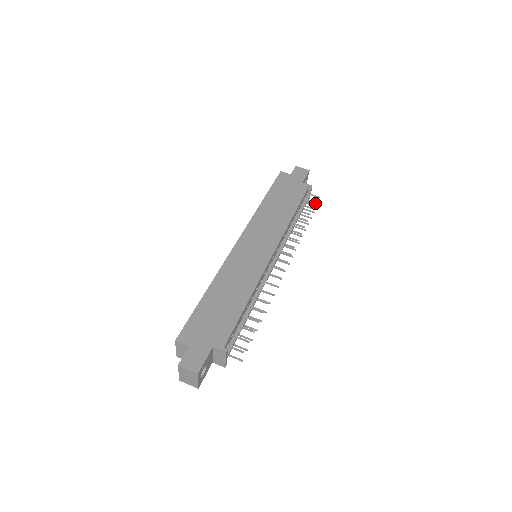
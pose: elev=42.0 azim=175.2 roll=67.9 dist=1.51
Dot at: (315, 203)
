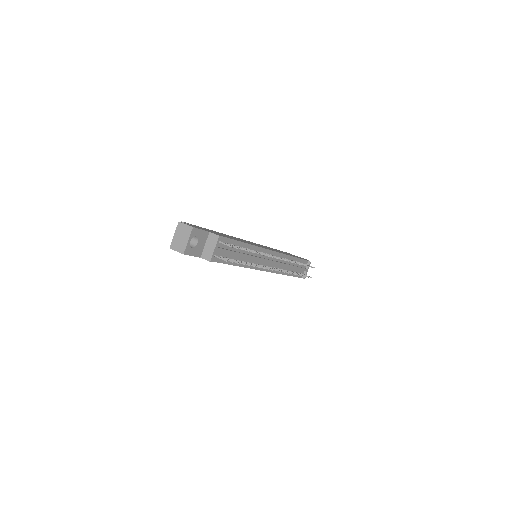
Dot at: (311, 267)
